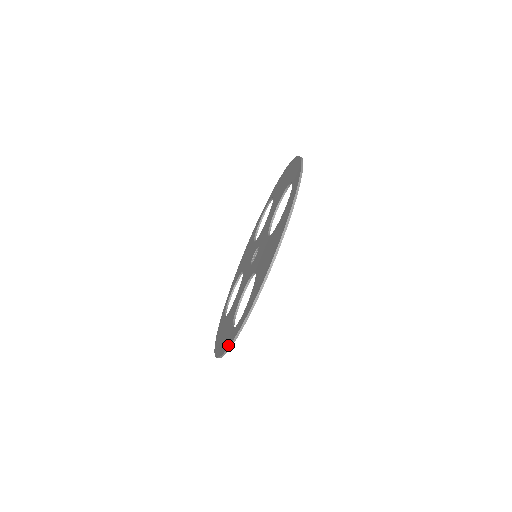
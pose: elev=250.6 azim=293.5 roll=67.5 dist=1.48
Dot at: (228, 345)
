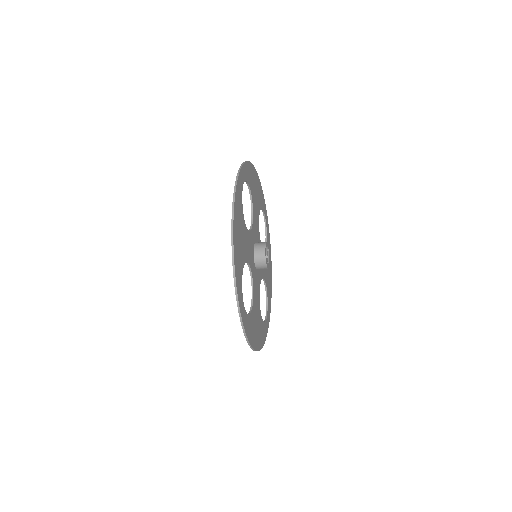
Dot at: occluded
